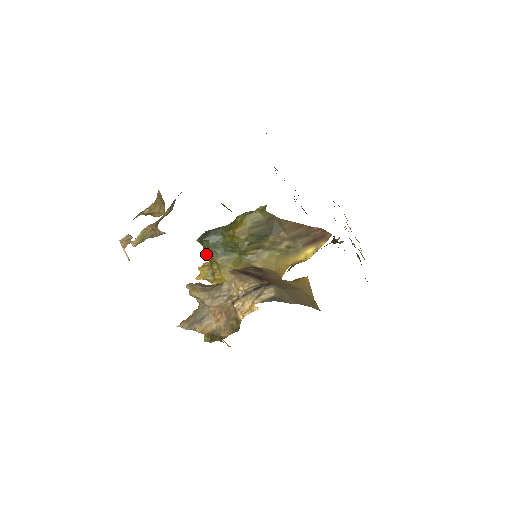
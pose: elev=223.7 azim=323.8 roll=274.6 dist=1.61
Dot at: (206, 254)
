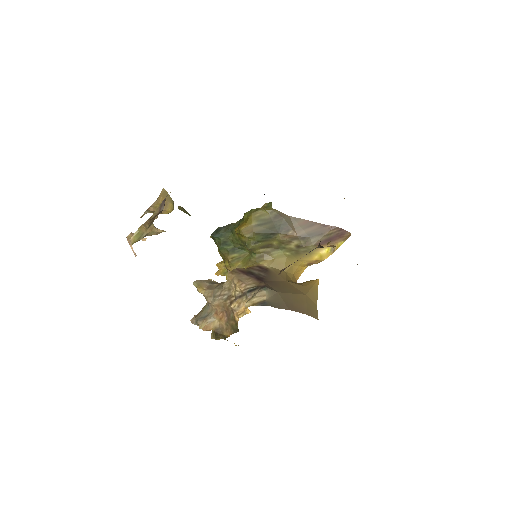
Dot at: (219, 251)
